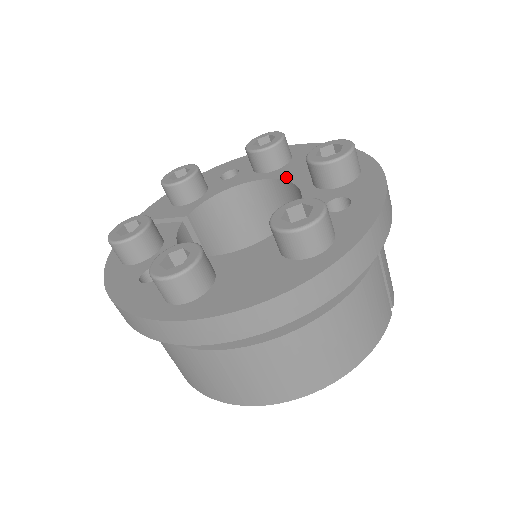
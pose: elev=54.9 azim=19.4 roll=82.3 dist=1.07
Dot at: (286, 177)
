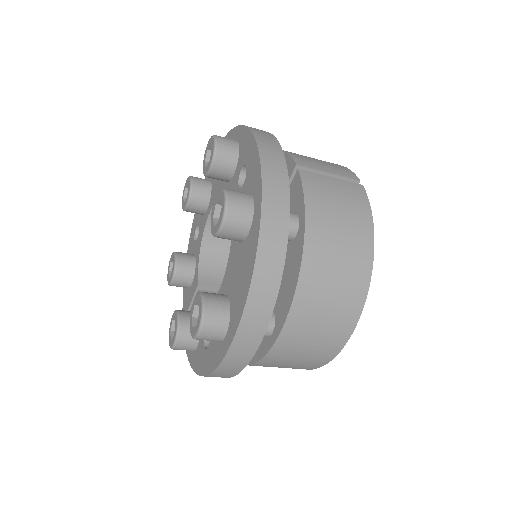
Dot at: occluded
